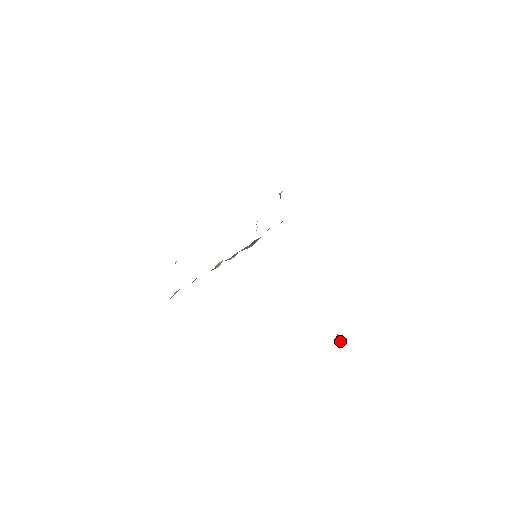
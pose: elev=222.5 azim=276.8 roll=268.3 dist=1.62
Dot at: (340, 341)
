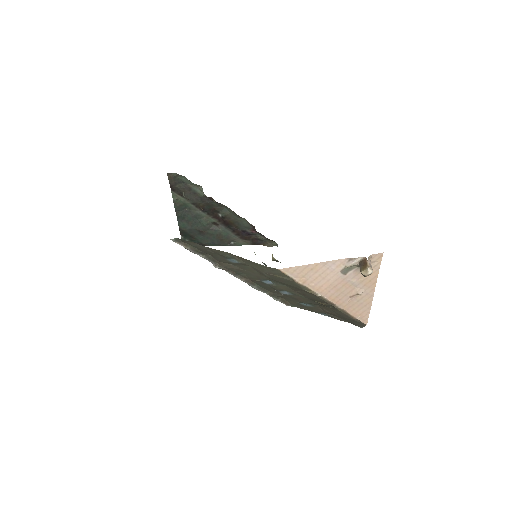
Dot at: (365, 267)
